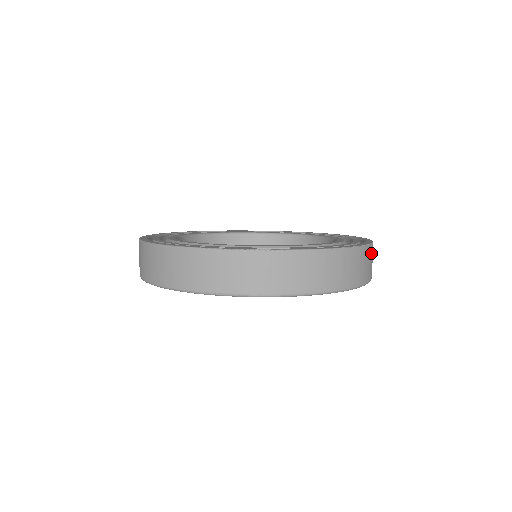
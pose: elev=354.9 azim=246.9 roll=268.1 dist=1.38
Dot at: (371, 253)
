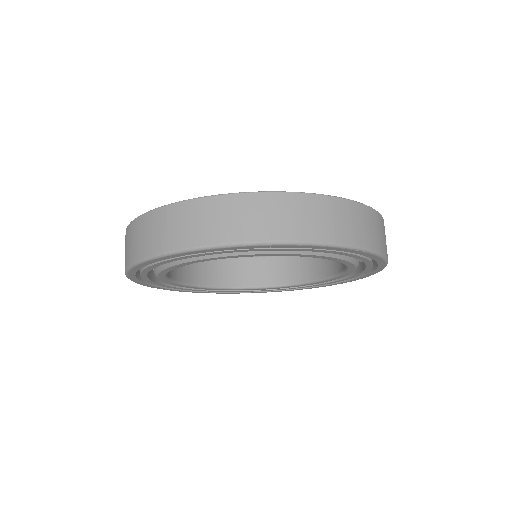
Dot at: (366, 216)
